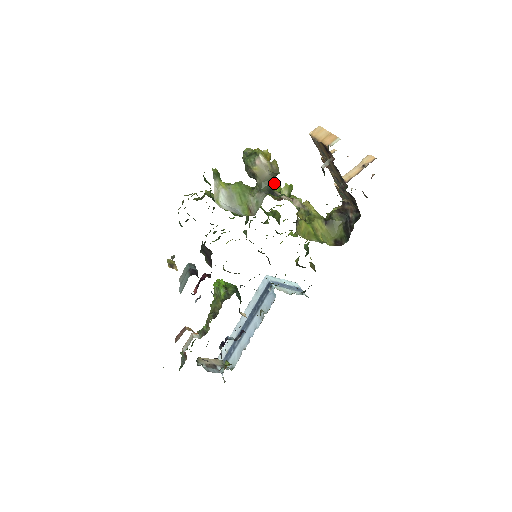
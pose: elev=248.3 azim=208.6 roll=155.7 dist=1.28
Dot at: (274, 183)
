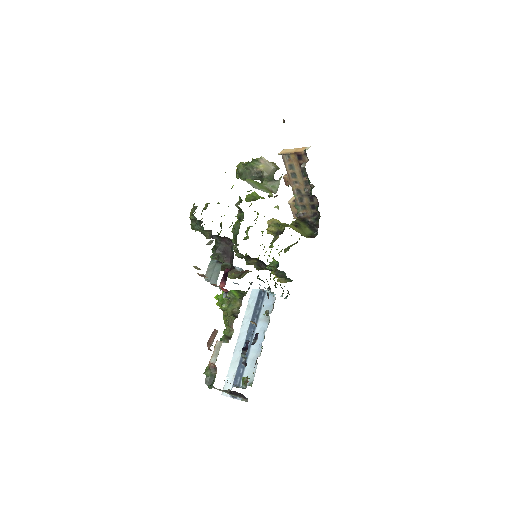
Dot at: occluded
